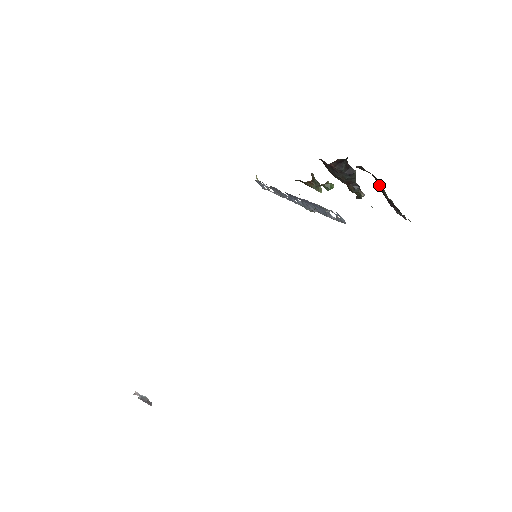
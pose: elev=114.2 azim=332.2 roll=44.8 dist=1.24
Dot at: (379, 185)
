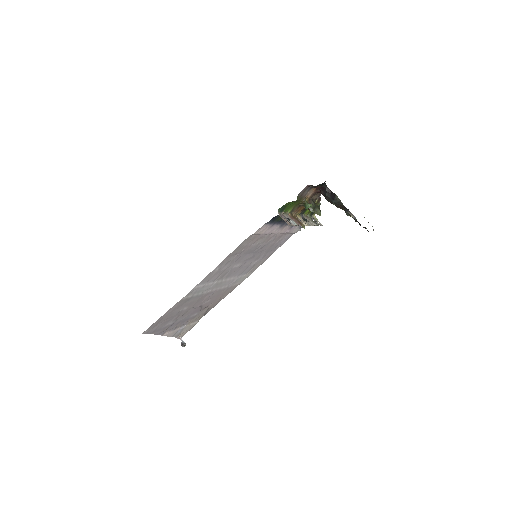
Dot at: occluded
